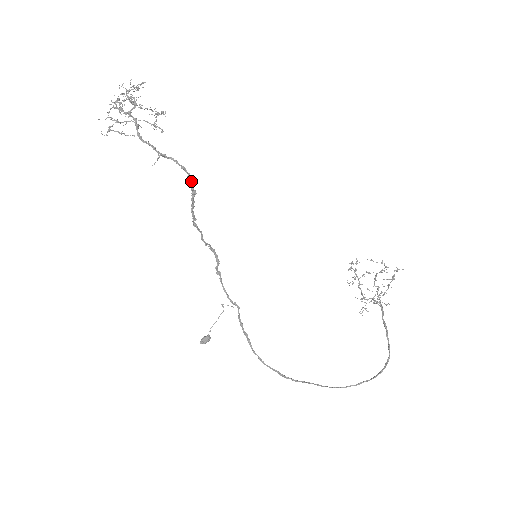
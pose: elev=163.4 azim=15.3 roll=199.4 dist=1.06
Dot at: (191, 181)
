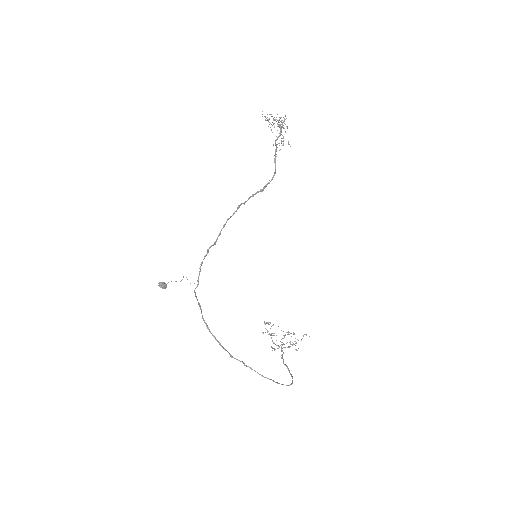
Dot at: (269, 183)
